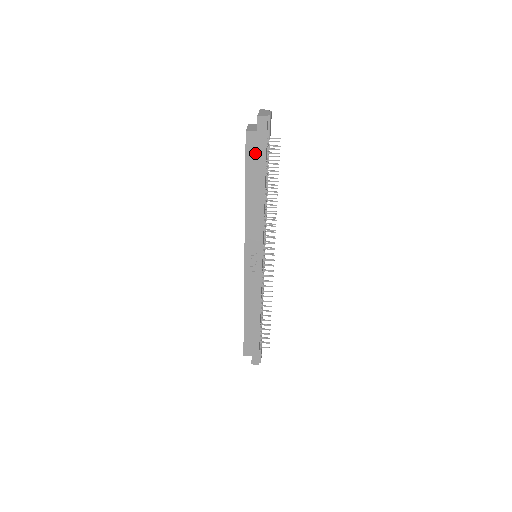
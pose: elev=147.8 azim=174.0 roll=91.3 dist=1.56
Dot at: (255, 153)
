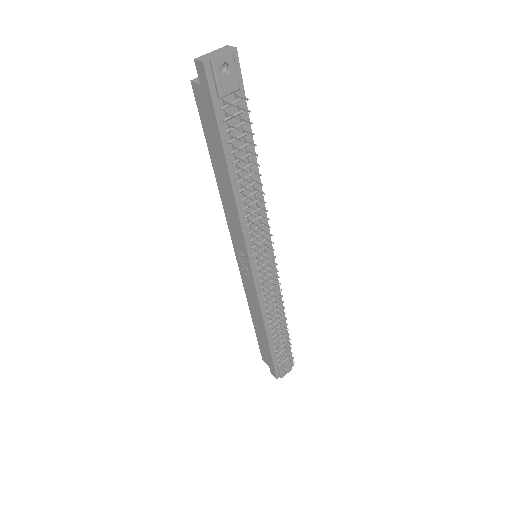
Dot at: (207, 117)
